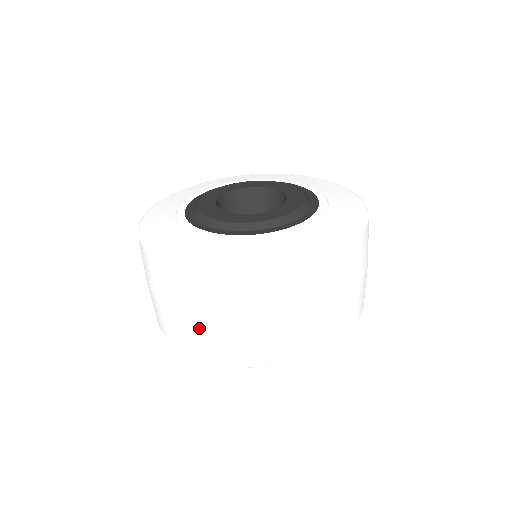
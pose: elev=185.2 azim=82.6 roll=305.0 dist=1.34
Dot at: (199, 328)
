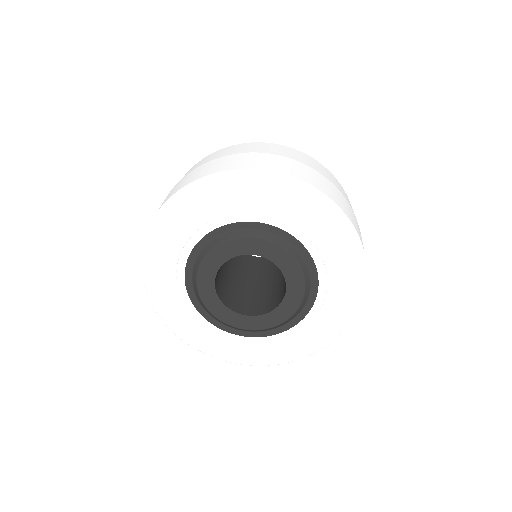
Dot at: (192, 173)
